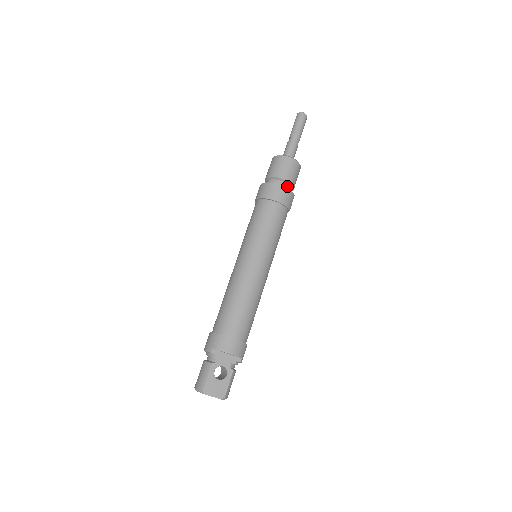
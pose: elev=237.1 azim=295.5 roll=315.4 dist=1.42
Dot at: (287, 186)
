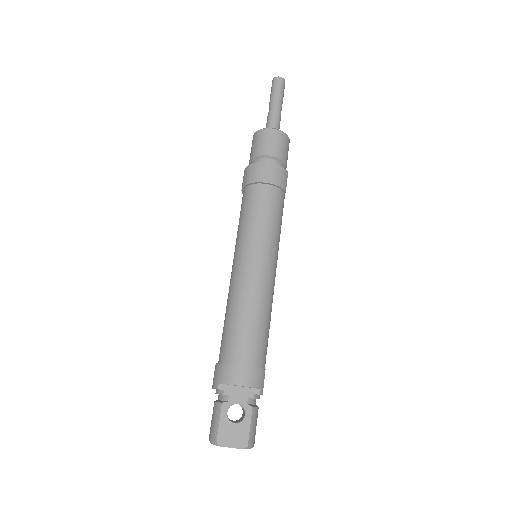
Dot at: (275, 163)
